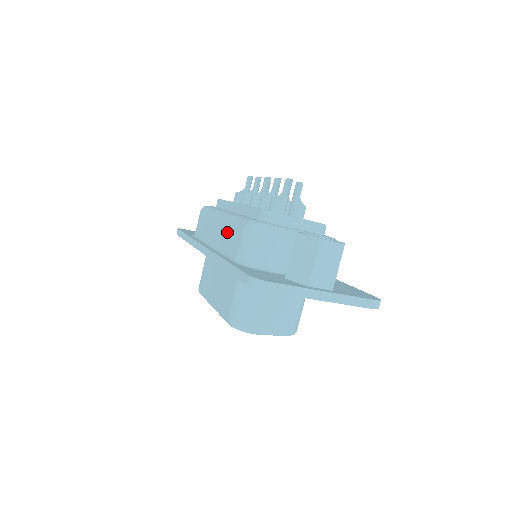
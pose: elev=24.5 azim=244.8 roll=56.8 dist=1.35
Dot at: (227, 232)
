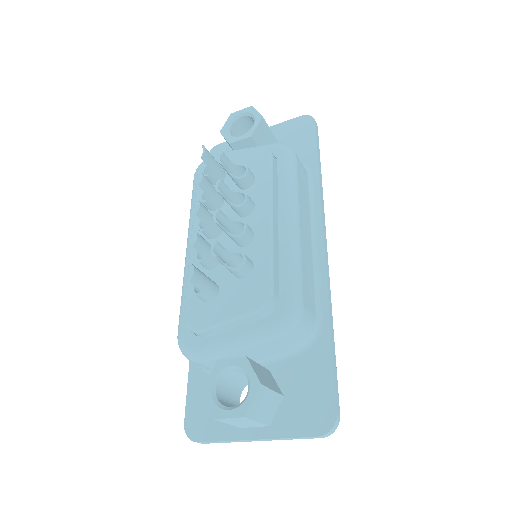
Dot at: occluded
